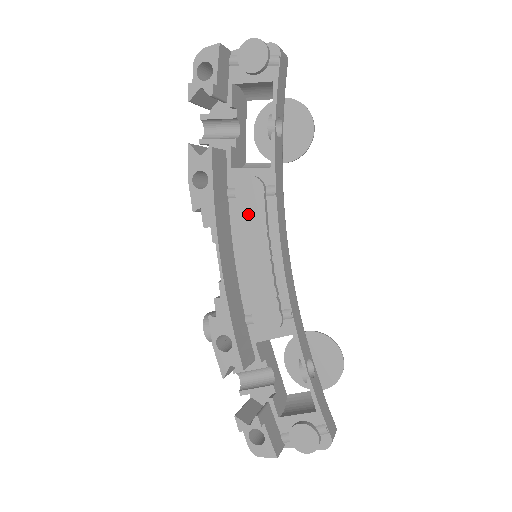
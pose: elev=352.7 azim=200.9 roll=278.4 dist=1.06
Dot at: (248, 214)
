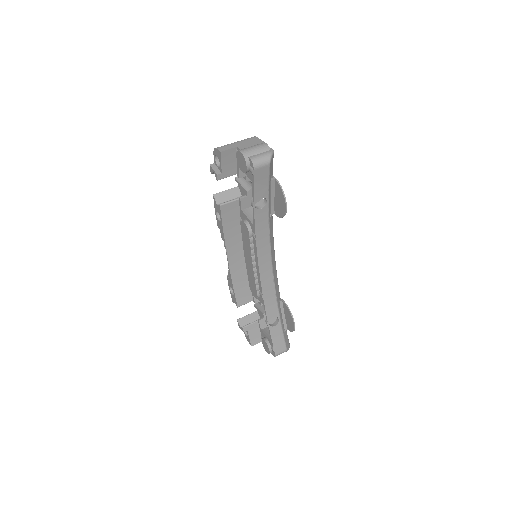
Dot at: (245, 240)
